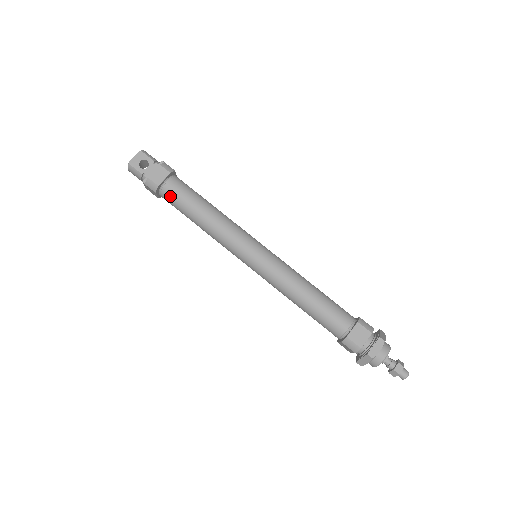
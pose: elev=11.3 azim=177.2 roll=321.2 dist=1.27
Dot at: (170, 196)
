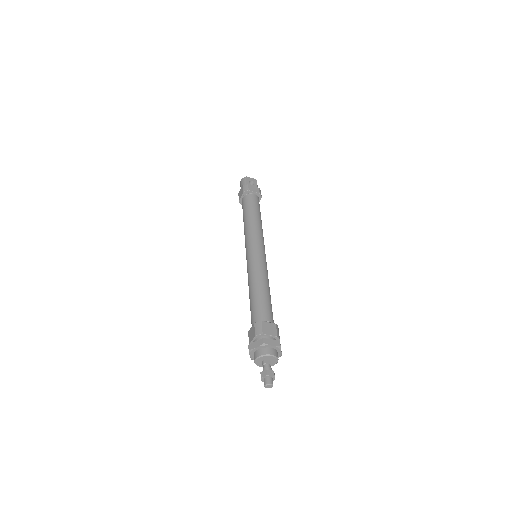
Dot at: (248, 199)
